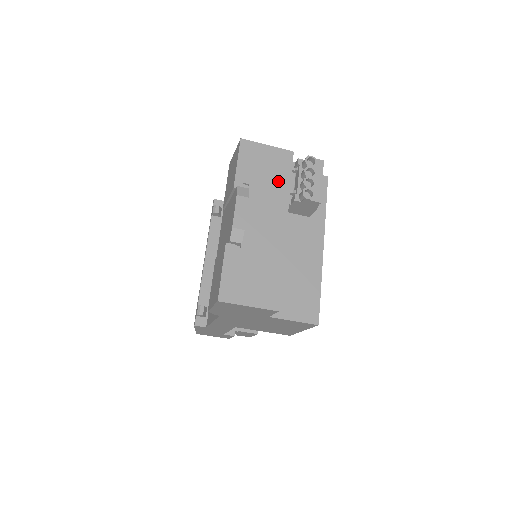
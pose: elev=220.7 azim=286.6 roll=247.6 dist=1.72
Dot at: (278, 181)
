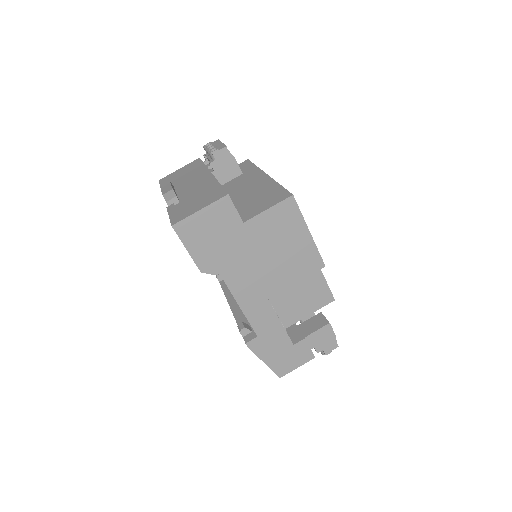
Dot at: (194, 170)
